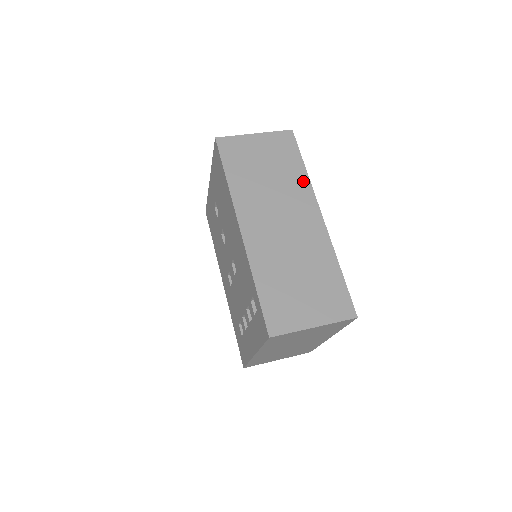
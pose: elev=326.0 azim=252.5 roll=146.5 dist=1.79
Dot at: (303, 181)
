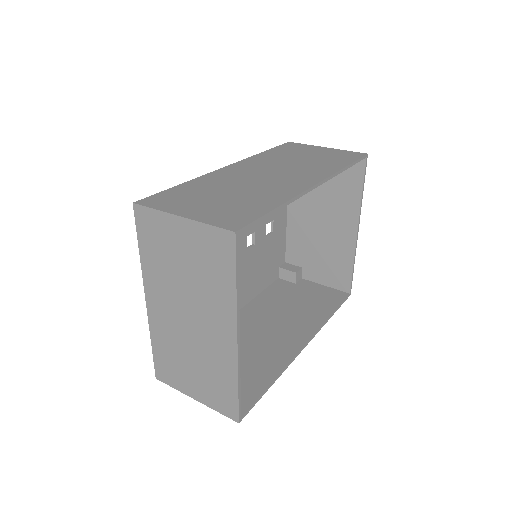
Dot at: (331, 169)
